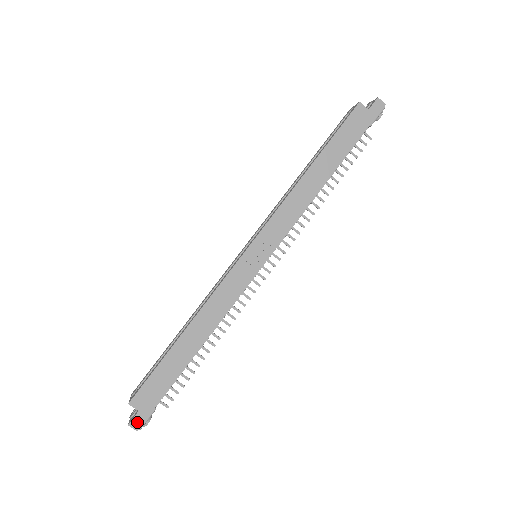
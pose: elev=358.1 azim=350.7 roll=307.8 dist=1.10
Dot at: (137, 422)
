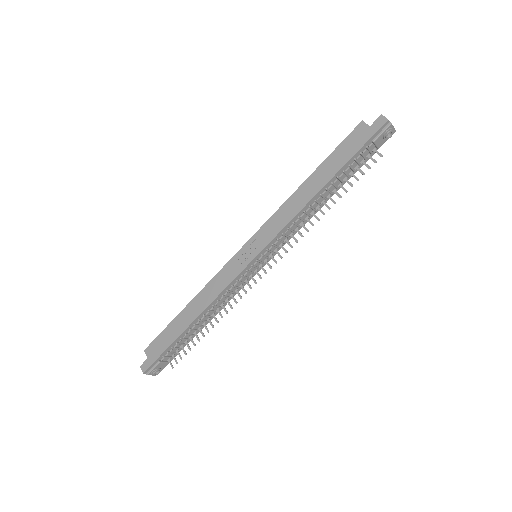
Dot at: (145, 366)
